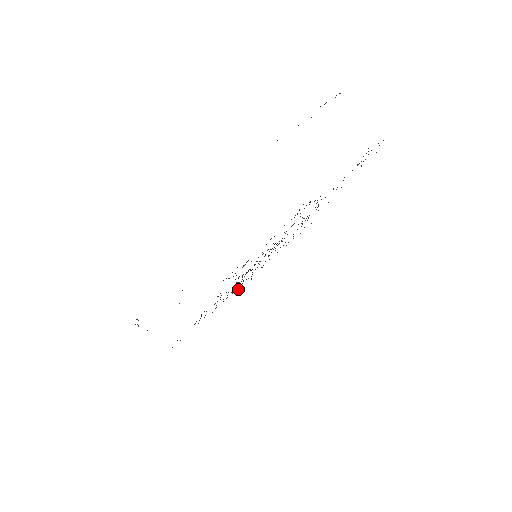
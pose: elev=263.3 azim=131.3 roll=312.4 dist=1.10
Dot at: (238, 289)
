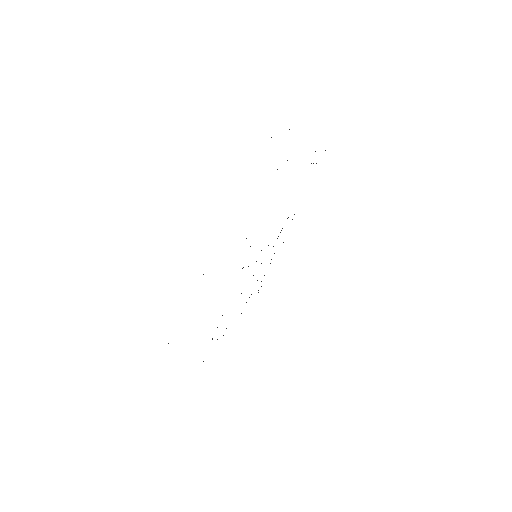
Dot at: occluded
